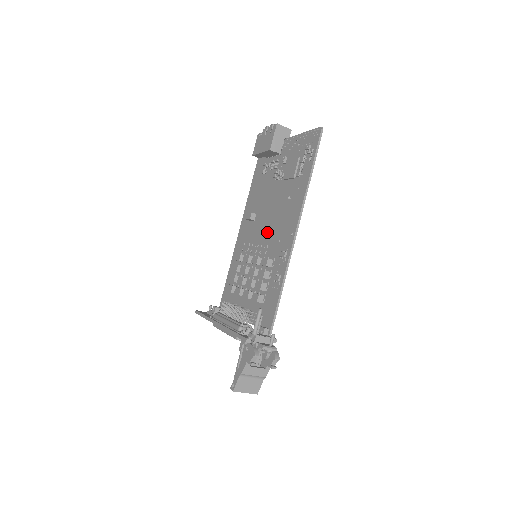
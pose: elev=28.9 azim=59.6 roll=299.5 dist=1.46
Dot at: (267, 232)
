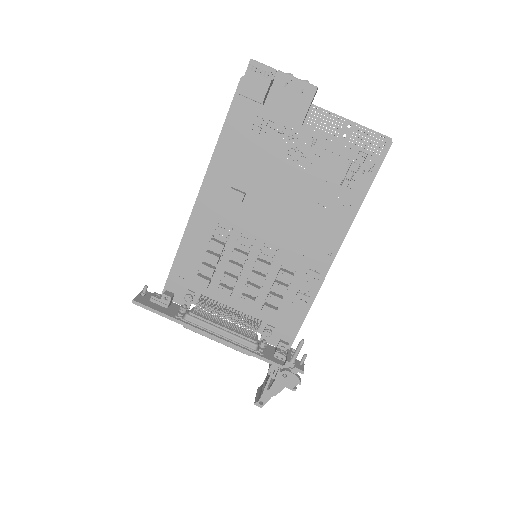
Dot at: (276, 231)
